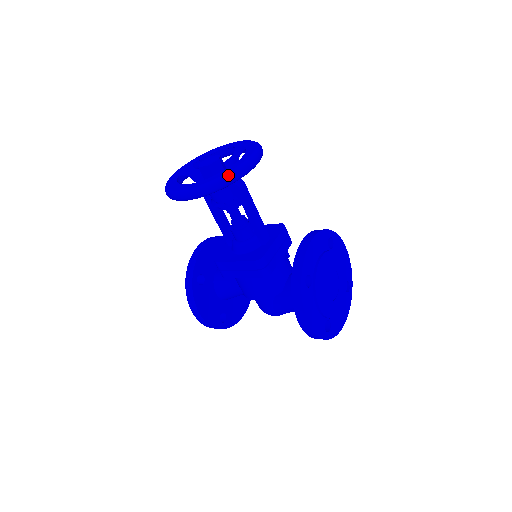
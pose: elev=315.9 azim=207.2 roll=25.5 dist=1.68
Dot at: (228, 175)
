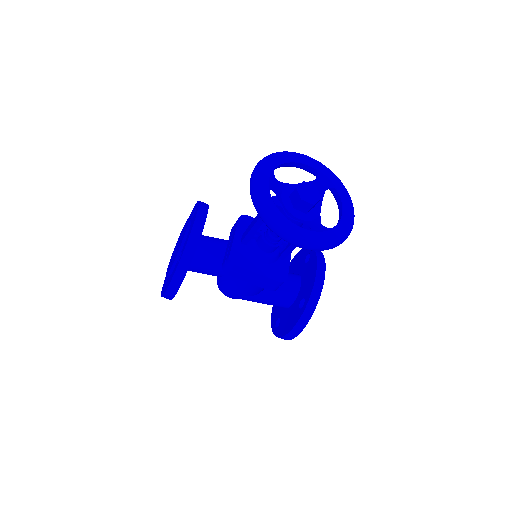
Dot at: (344, 239)
